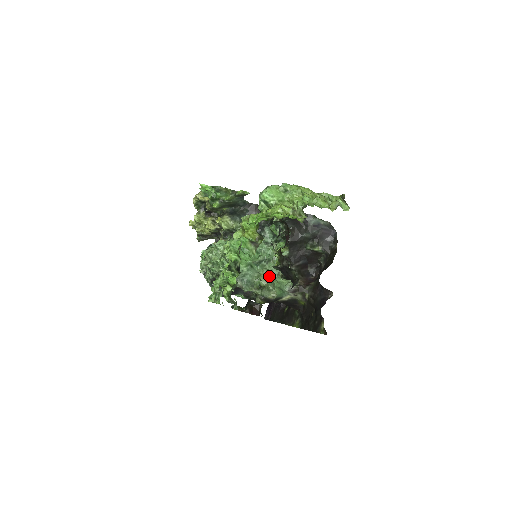
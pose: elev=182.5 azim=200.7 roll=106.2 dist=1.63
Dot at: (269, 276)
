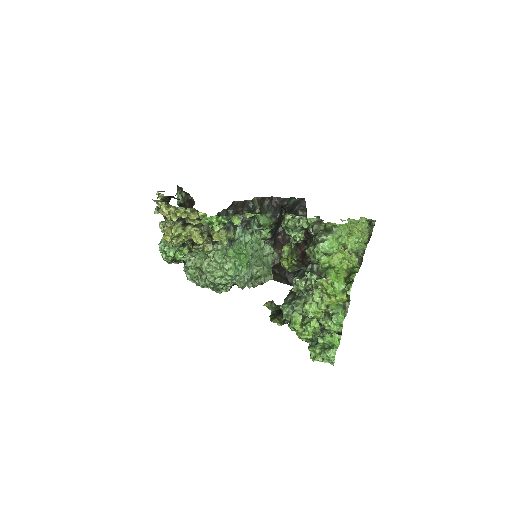
Dot at: (263, 264)
